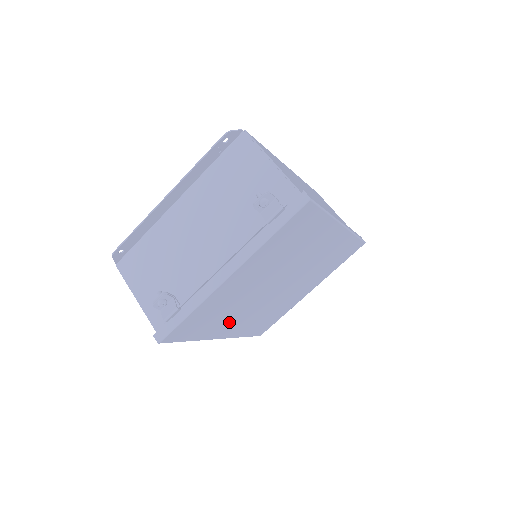
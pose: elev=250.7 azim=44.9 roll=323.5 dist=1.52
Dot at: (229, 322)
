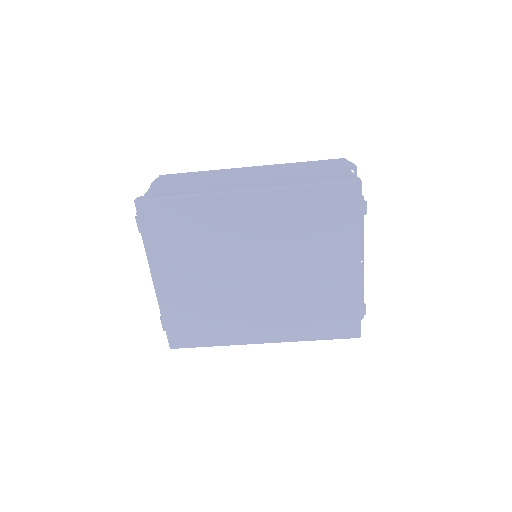
Dot at: (243, 323)
